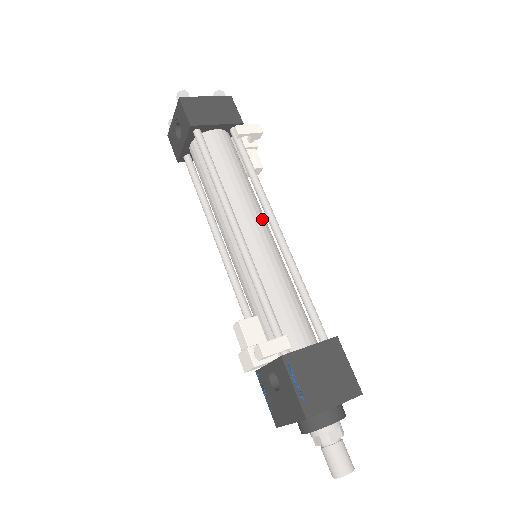
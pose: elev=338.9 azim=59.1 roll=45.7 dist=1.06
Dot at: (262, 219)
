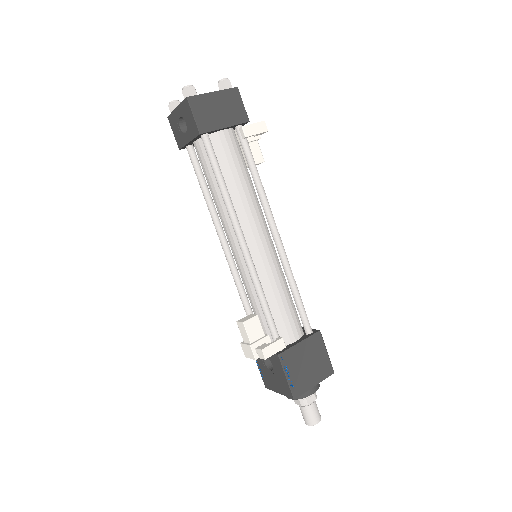
Dot at: (264, 226)
